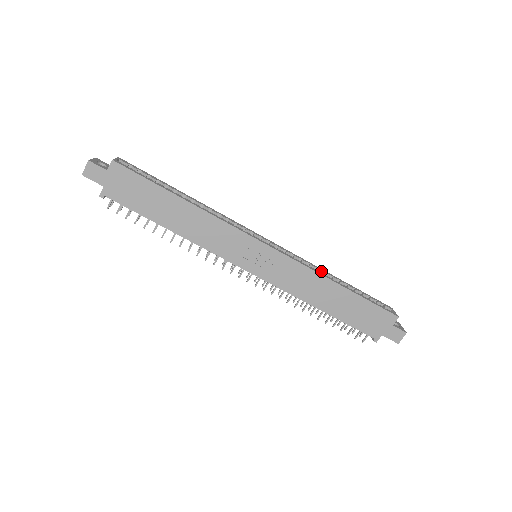
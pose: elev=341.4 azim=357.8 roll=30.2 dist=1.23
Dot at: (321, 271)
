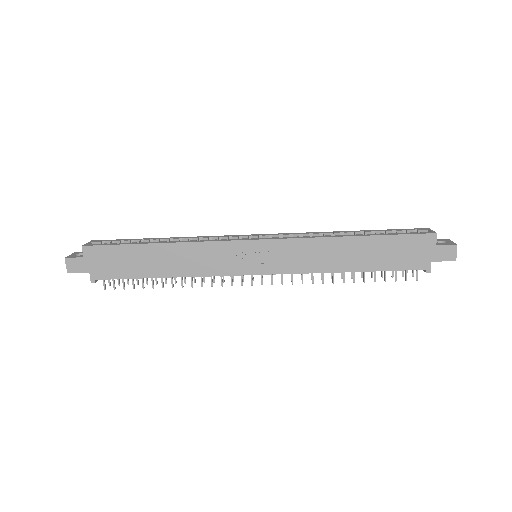
Dot at: (328, 234)
